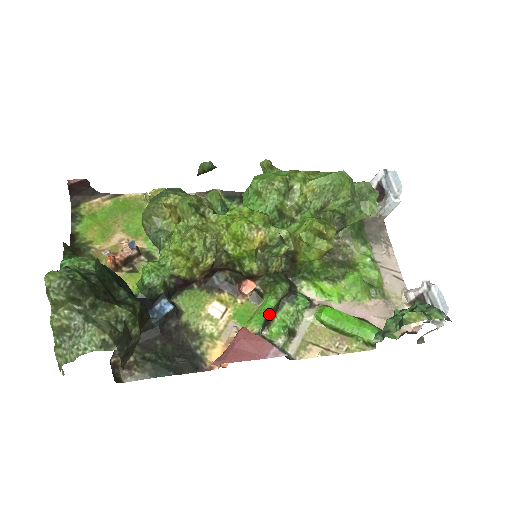
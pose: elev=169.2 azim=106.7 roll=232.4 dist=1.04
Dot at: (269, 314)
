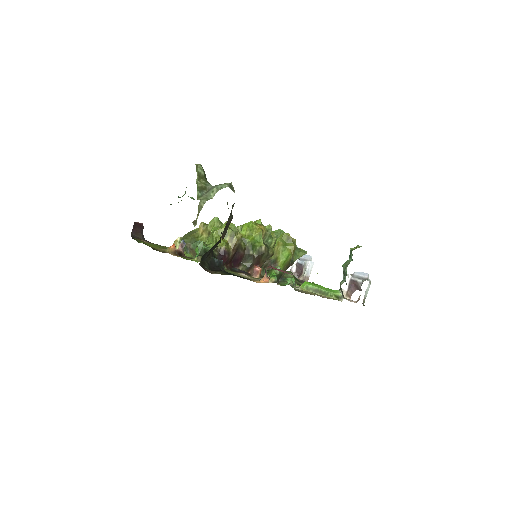
Dot at: occluded
